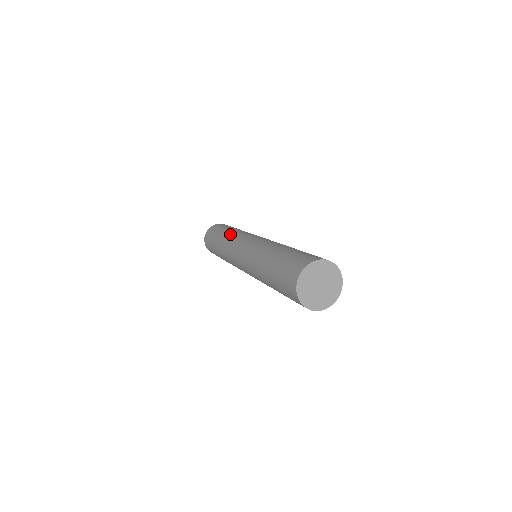
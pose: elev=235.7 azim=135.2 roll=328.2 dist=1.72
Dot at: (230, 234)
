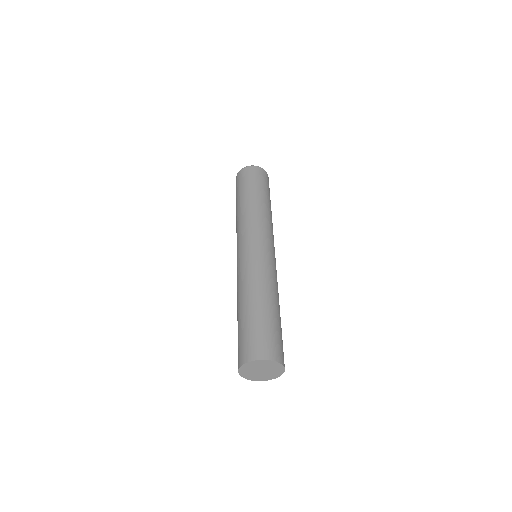
Dot at: (237, 219)
